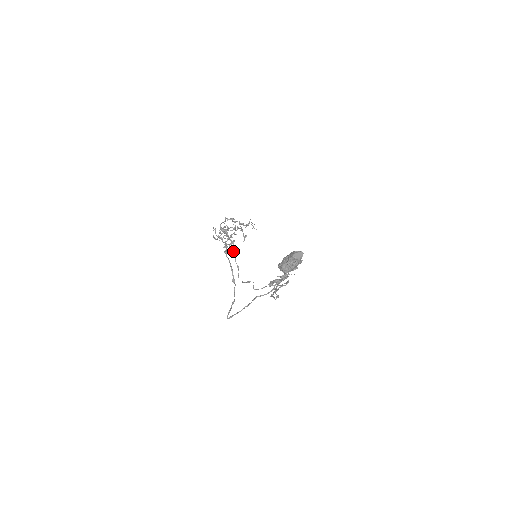
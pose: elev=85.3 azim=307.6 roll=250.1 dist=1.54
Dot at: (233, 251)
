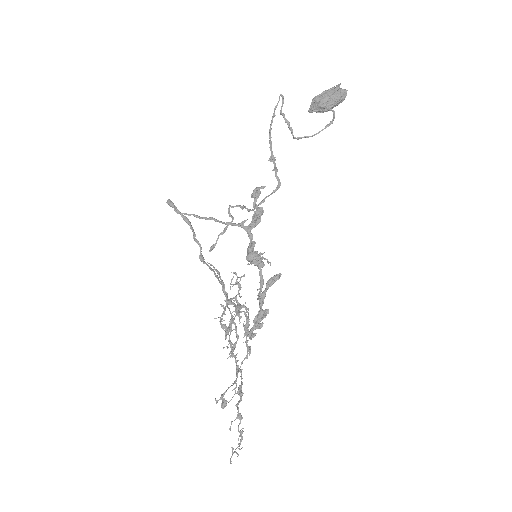
Dot at: occluded
